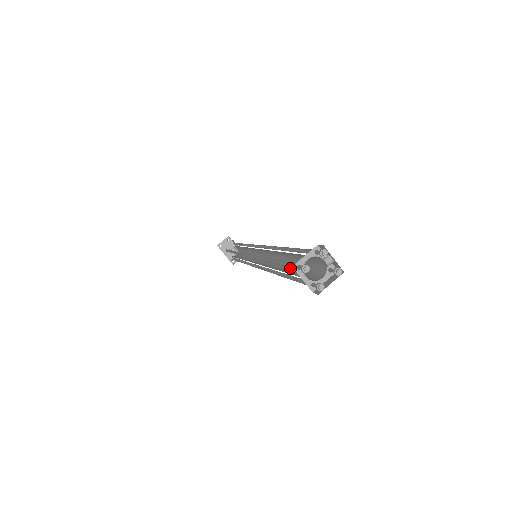
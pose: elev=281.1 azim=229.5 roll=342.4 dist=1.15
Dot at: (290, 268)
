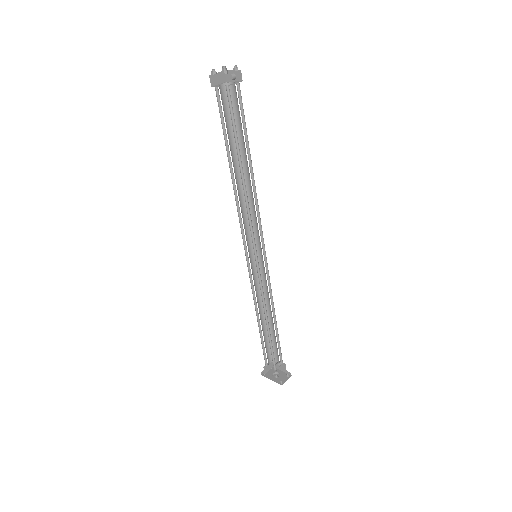
Dot at: occluded
